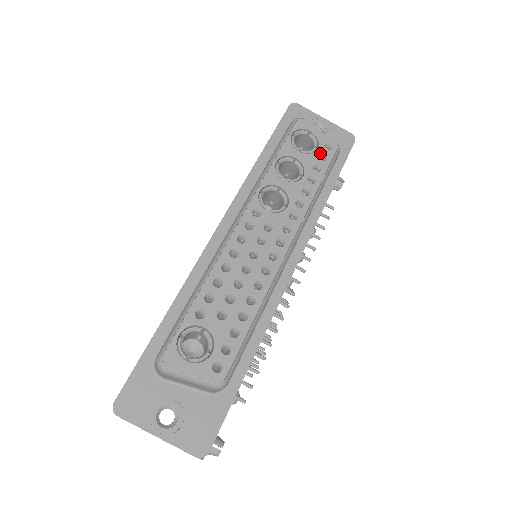
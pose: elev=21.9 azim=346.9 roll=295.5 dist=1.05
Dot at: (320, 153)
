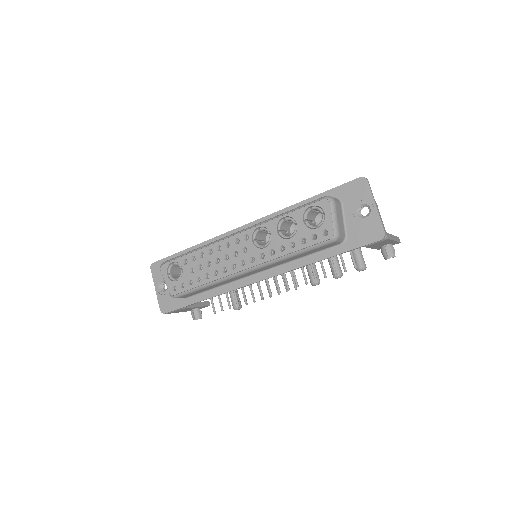
Dot at: (315, 232)
